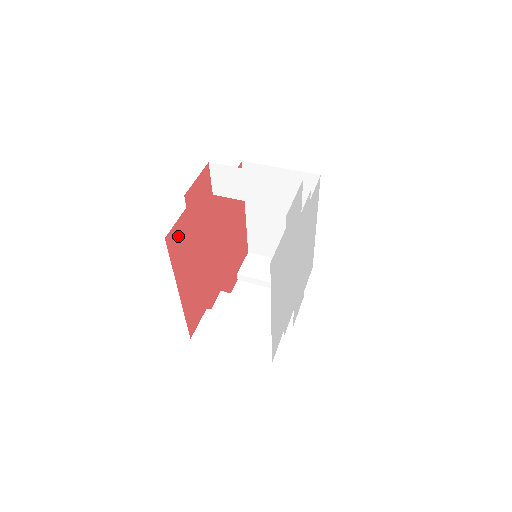
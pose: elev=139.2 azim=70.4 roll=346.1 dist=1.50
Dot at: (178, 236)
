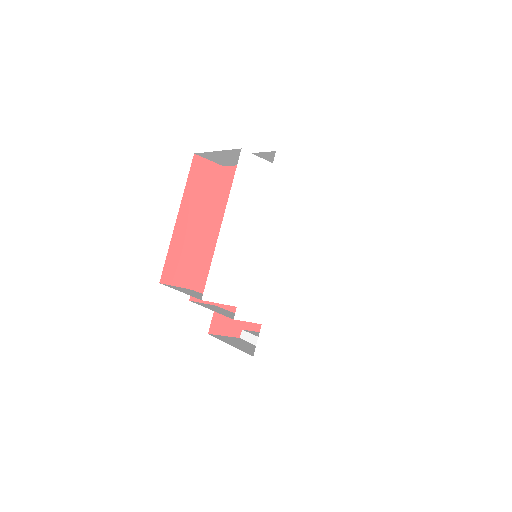
Dot at: (205, 173)
